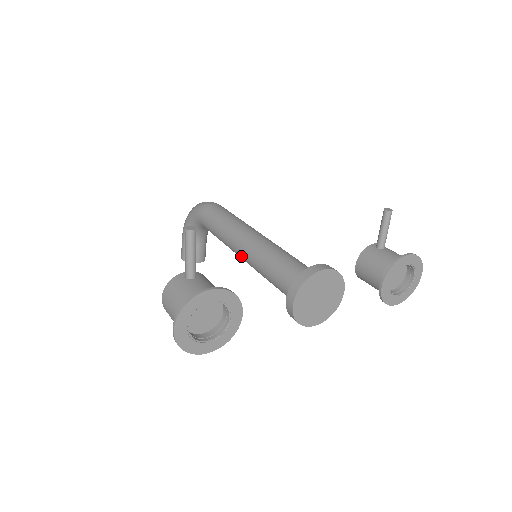
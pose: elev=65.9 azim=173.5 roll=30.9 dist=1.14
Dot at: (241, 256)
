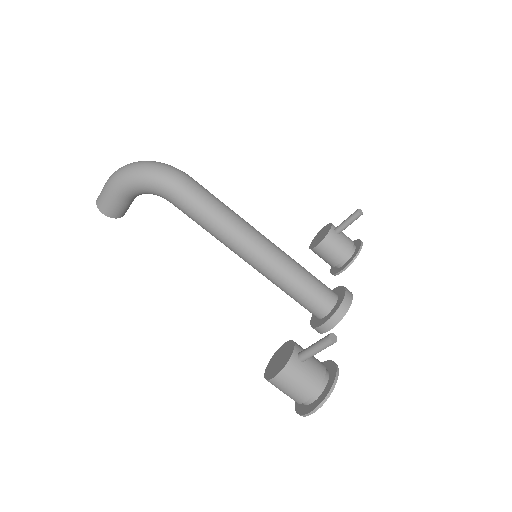
Dot at: (248, 261)
